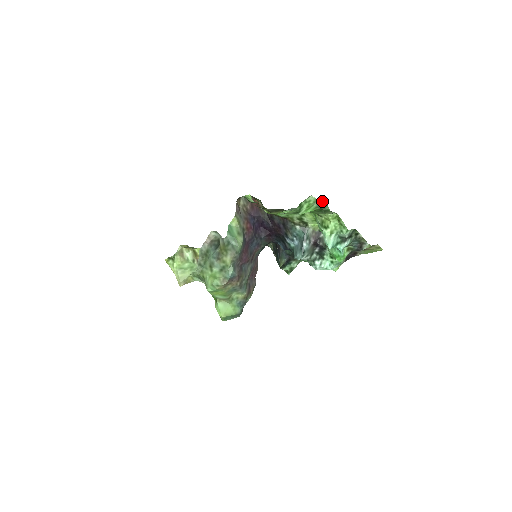
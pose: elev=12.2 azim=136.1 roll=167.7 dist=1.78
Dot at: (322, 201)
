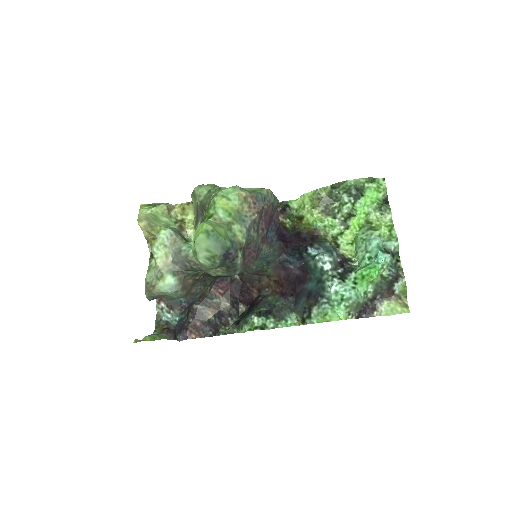
Dot at: (387, 198)
